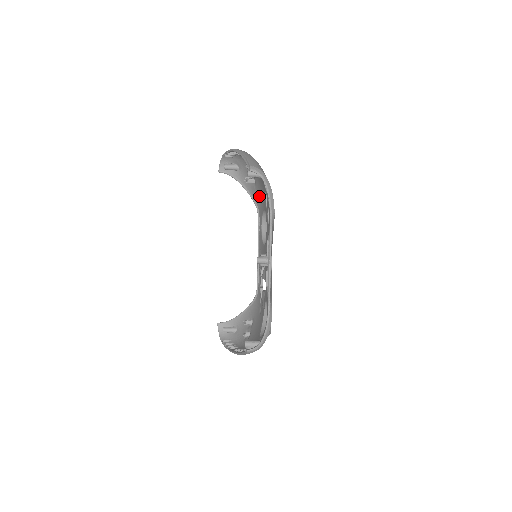
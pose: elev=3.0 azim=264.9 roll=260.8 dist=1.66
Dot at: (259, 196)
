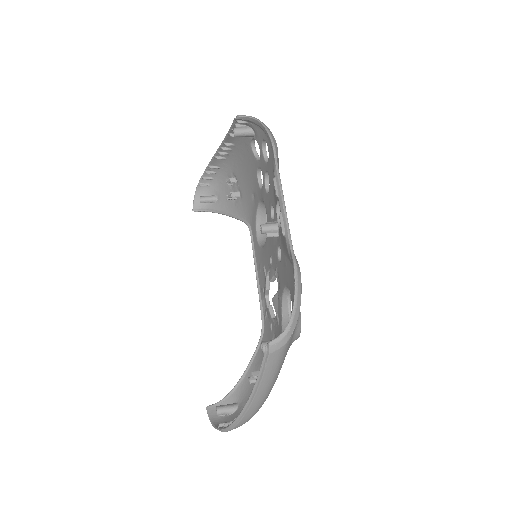
Dot at: (248, 204)
